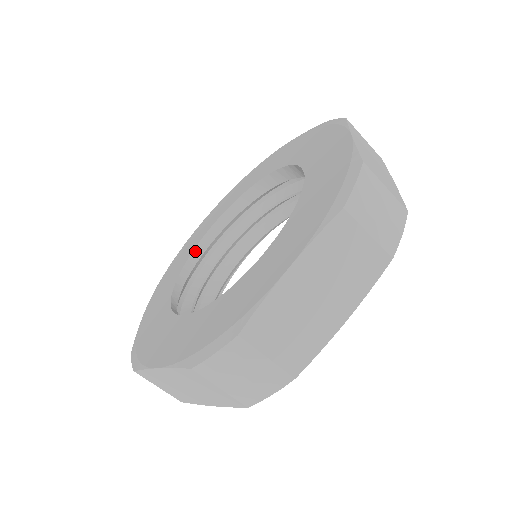
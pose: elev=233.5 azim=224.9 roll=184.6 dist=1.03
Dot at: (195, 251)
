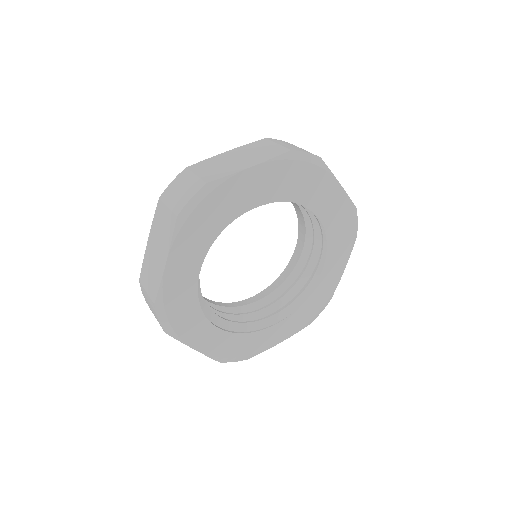
Dot at: (234, 303)
